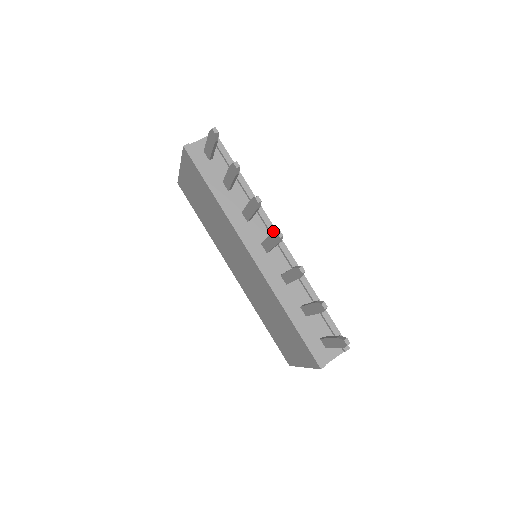
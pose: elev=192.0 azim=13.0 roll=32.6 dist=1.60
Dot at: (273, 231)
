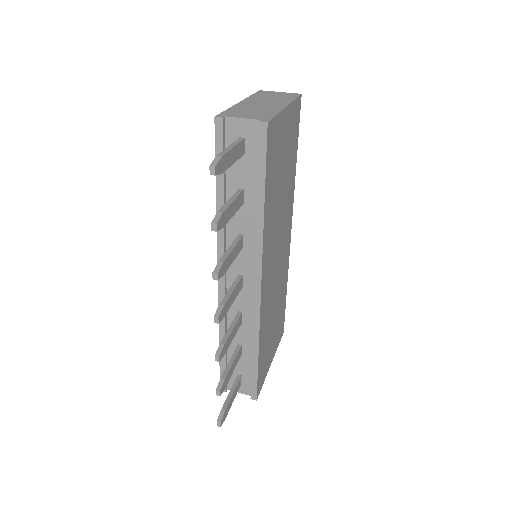
Dot at: (257, 276)
